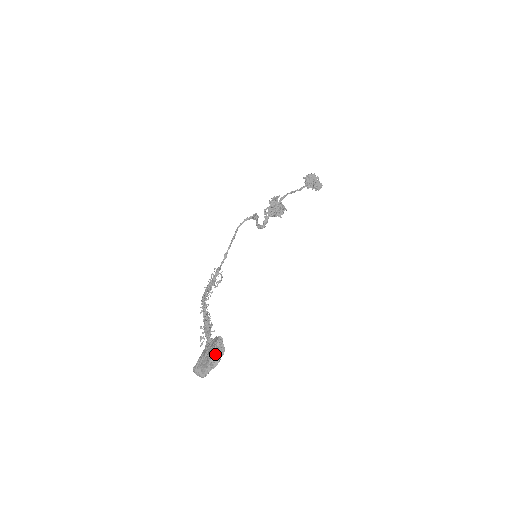
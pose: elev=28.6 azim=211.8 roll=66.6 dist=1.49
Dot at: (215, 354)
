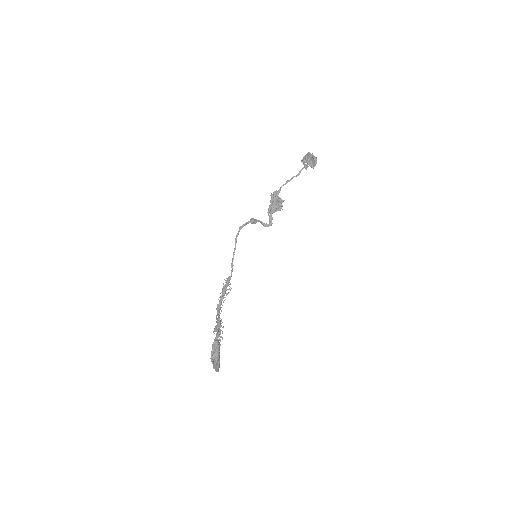
Dot at: (213, 353)
